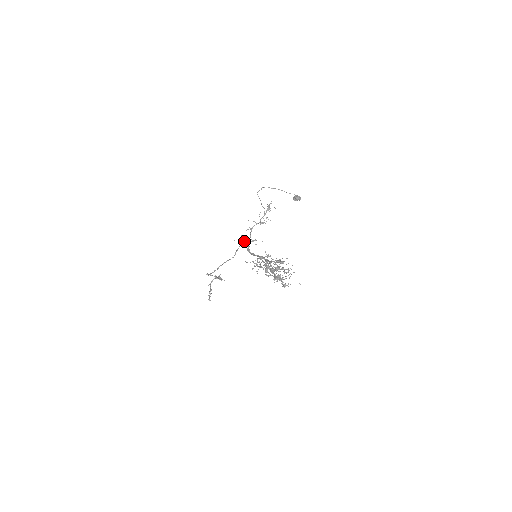
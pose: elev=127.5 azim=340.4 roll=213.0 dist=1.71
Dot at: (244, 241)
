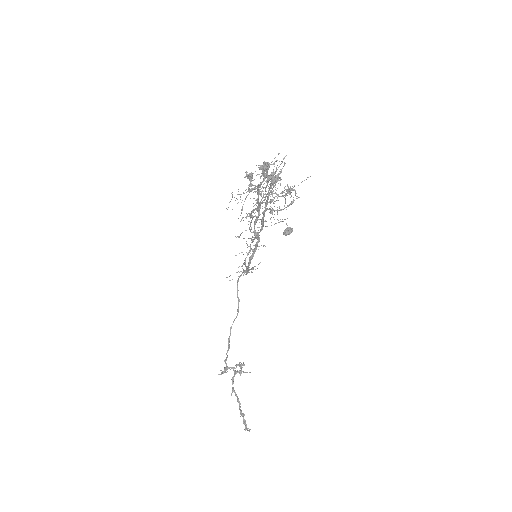
Dot at: occluded
